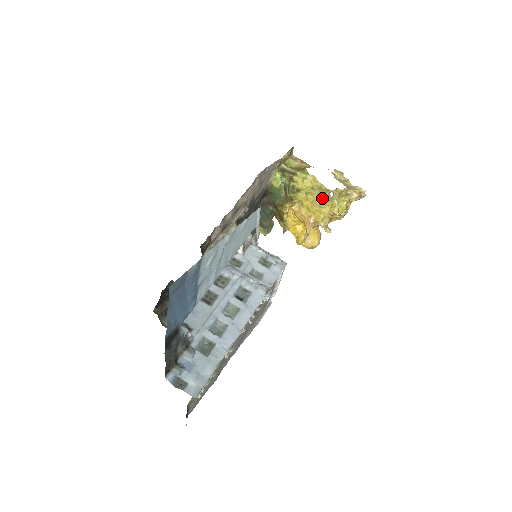
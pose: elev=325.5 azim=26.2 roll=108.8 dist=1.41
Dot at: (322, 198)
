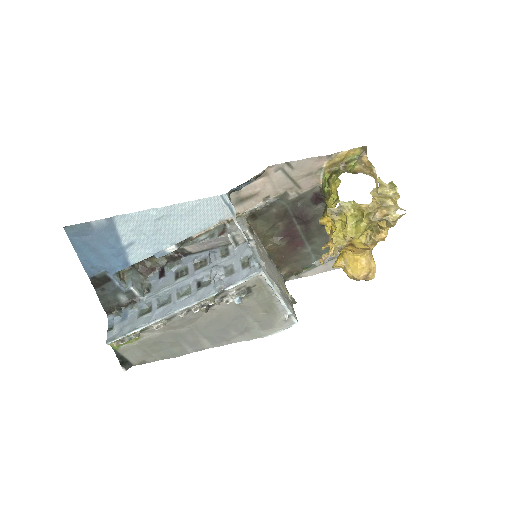
Dot at: occluded
